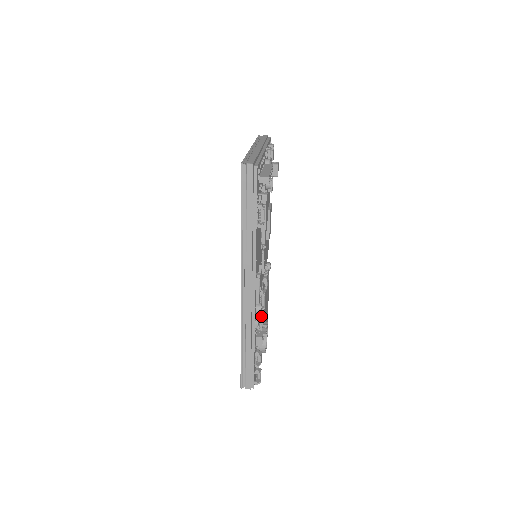
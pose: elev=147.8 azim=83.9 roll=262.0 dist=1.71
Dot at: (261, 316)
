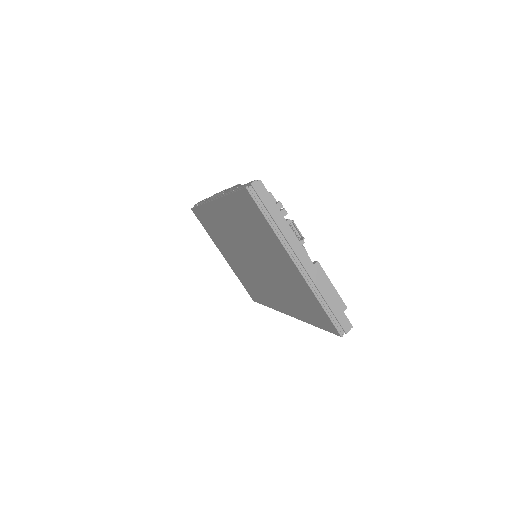
Dot at: occluded
